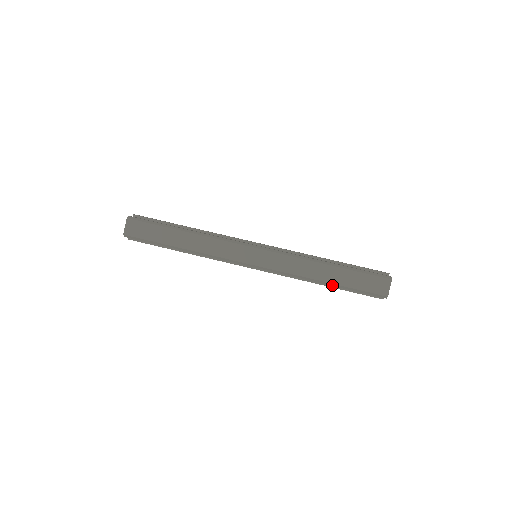
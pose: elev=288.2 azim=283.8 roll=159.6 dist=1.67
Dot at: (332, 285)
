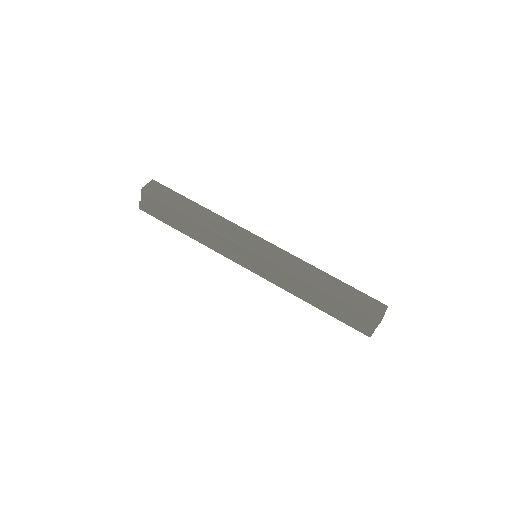
Dot at: (328, 293)
